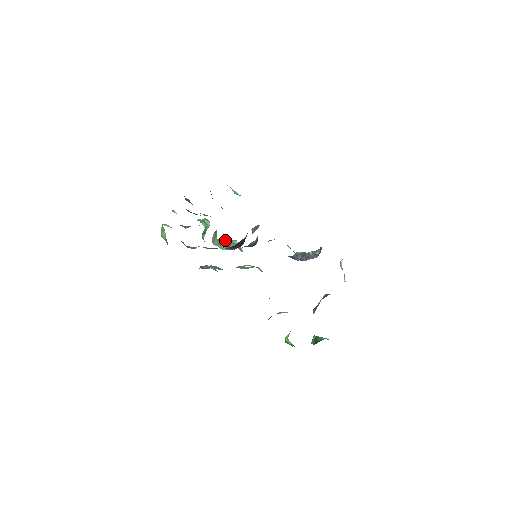
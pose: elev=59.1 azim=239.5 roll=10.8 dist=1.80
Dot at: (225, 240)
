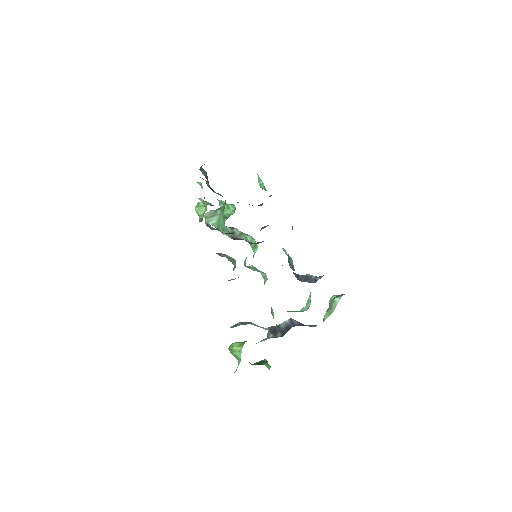
Dot at: (238, 230)
